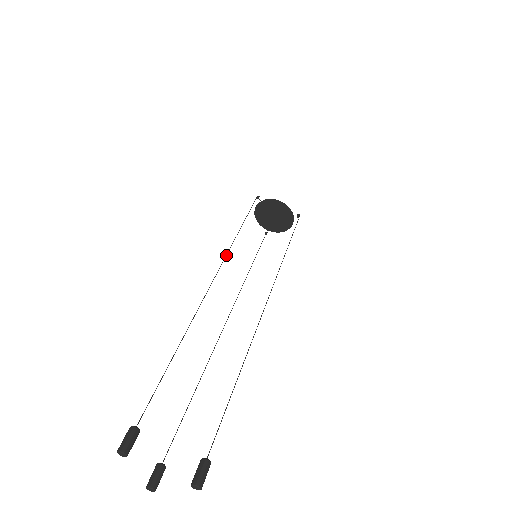
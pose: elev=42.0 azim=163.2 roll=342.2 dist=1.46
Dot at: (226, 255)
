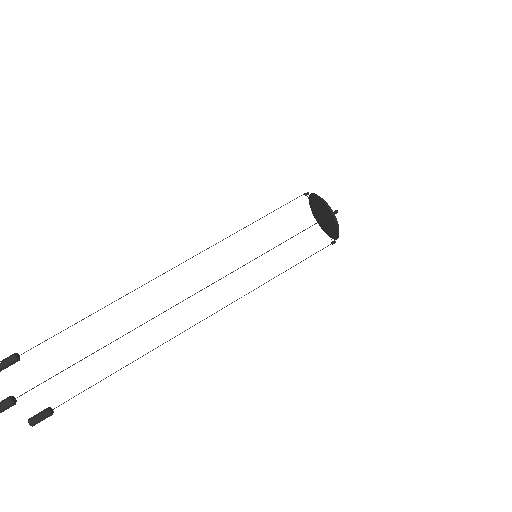
Dot at: occluded
